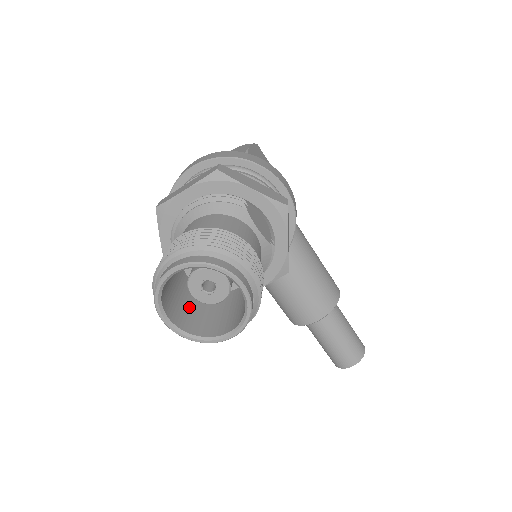
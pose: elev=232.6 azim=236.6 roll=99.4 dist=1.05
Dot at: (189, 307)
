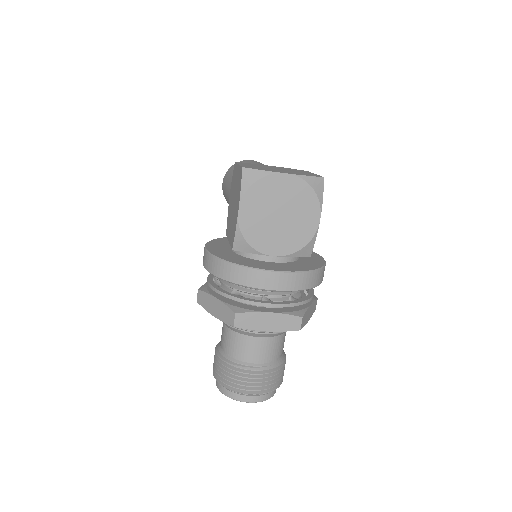
Dot at: occluded
